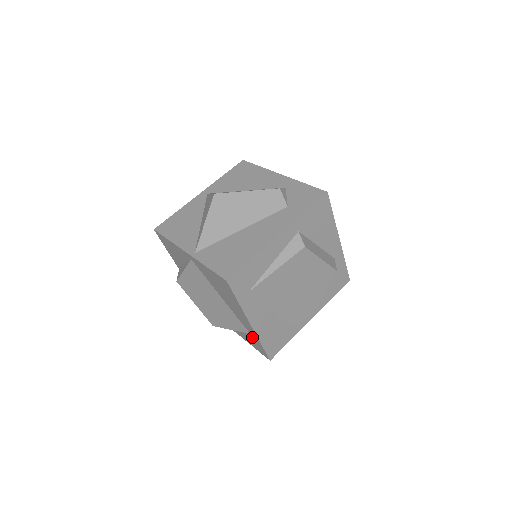
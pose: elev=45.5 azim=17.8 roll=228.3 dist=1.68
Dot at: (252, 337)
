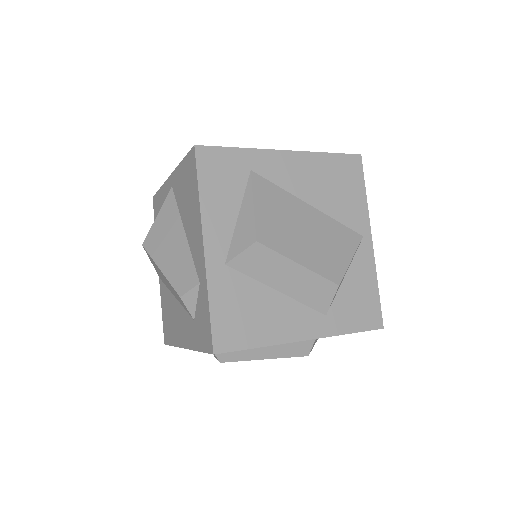
Dot at: occluded
